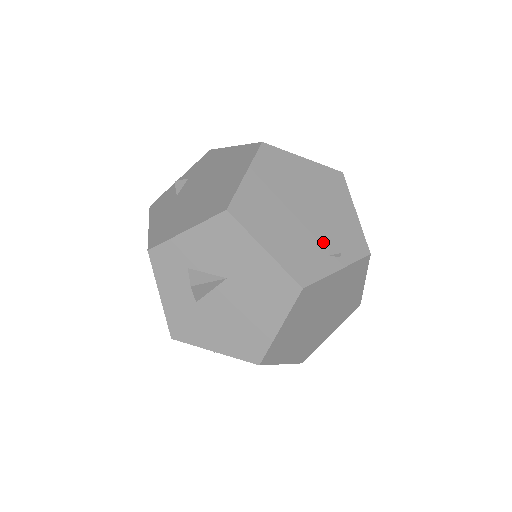
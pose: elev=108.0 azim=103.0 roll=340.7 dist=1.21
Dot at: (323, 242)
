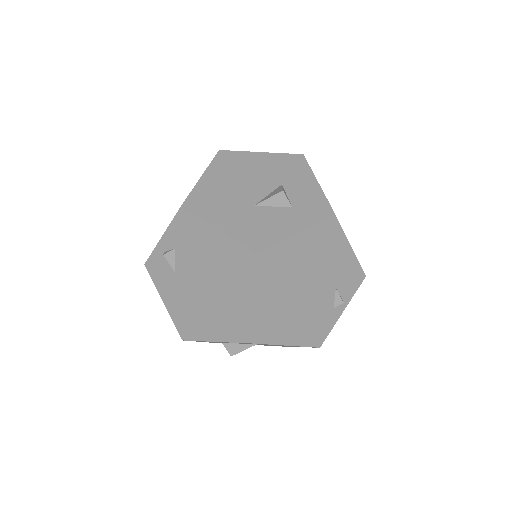
Dot at: (328, 301)
